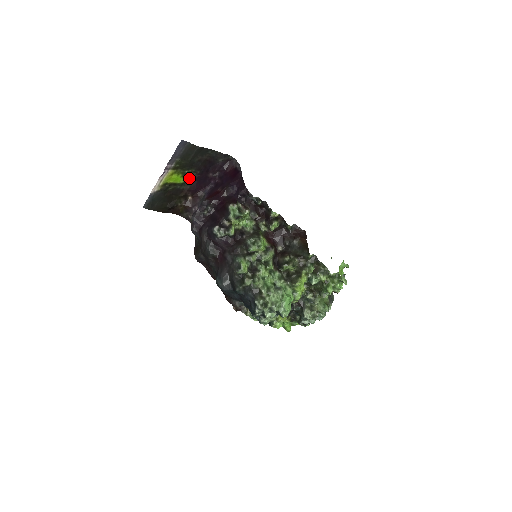
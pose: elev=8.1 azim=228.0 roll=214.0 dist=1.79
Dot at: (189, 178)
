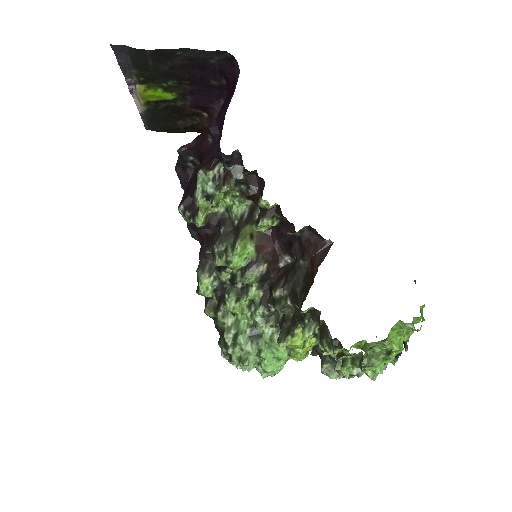
Dot at: (180, 91)
